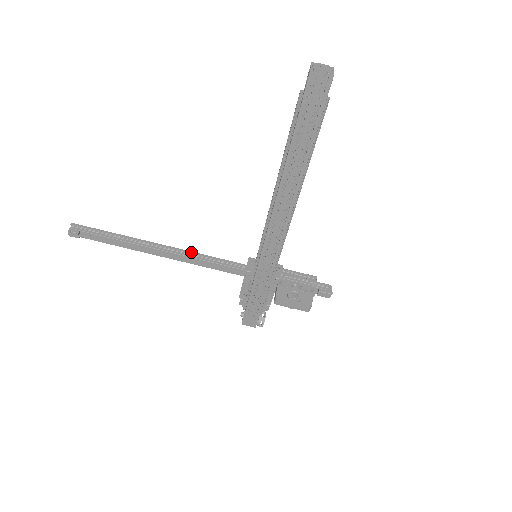
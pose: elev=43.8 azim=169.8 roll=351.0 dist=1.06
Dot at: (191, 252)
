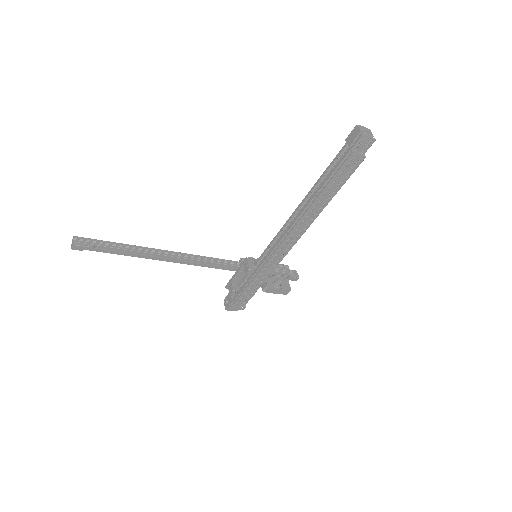
Dot at: (191, 255)
